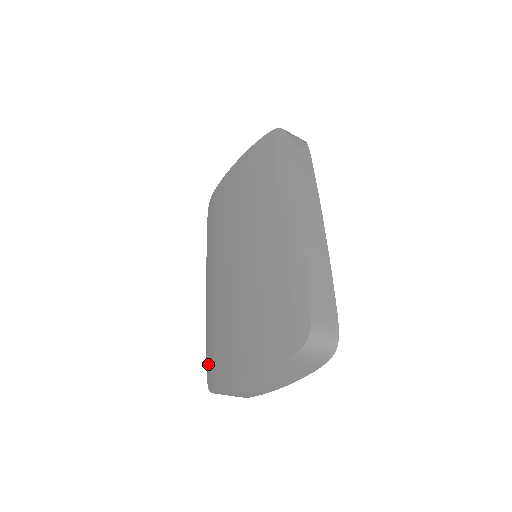
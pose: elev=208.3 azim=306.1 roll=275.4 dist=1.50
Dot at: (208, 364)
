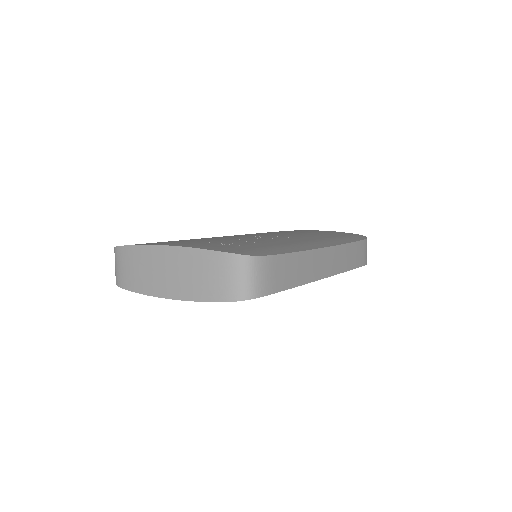
Dot at: occluded
